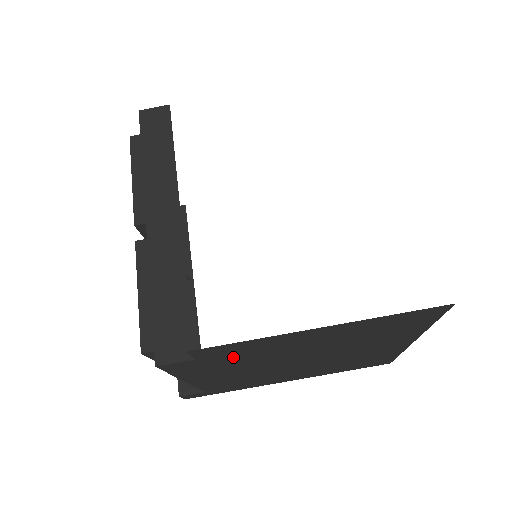
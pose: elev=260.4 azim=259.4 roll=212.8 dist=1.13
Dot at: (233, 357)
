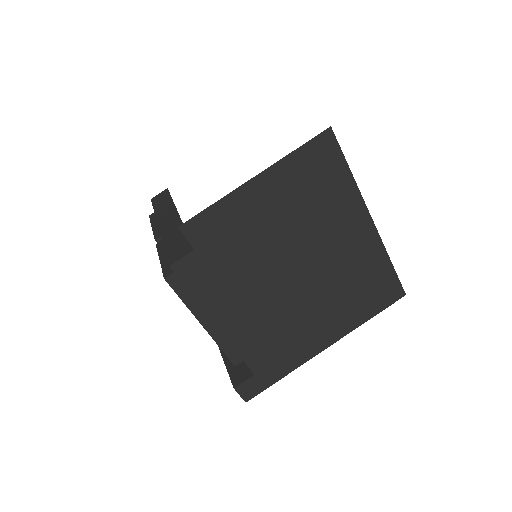
Dot at: (224, 248)
